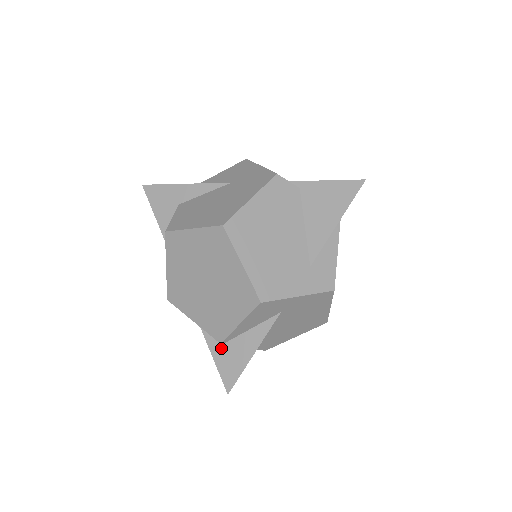
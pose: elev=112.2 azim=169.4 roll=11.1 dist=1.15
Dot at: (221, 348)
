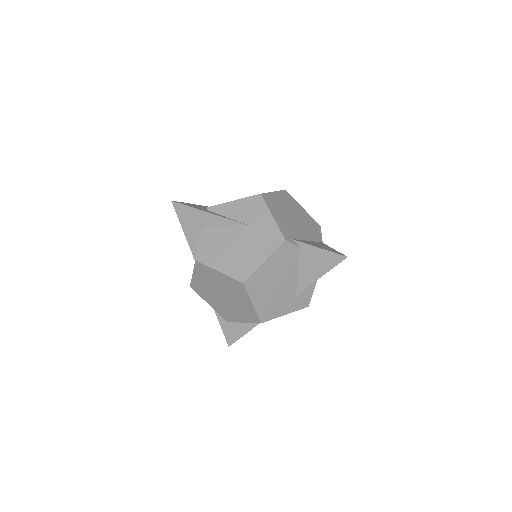
Dot at: (227, 323)
